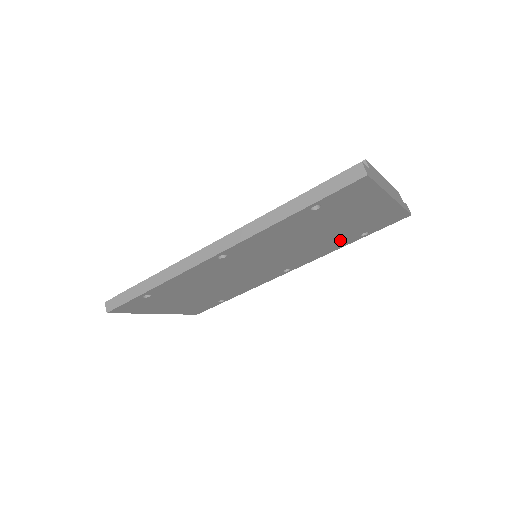
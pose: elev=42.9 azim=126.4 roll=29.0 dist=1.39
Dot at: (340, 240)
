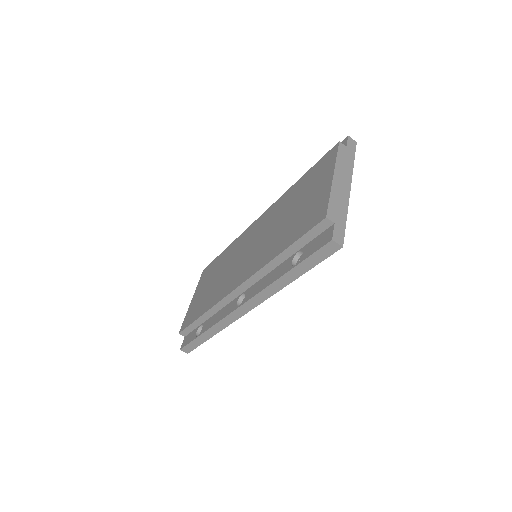
Dot at: occluded
